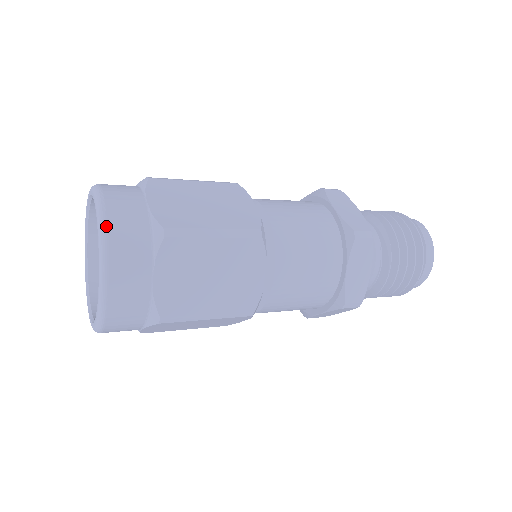
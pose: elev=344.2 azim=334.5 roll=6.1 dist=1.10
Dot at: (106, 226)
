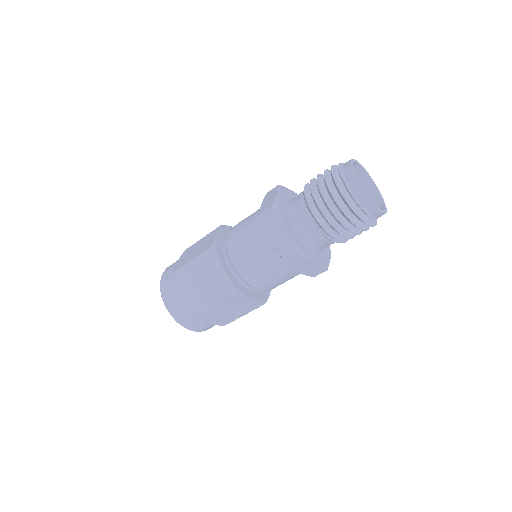
Dot at: (160, 283)
